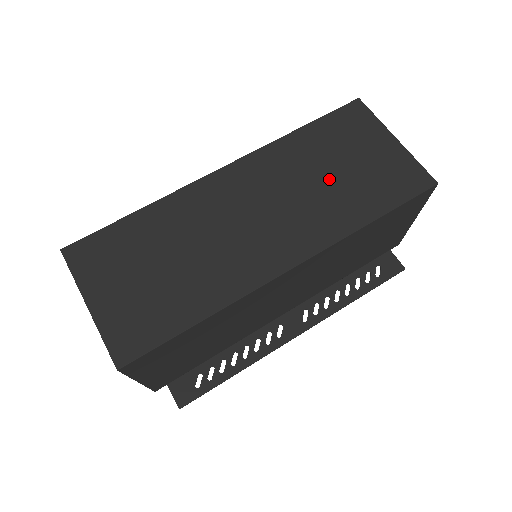
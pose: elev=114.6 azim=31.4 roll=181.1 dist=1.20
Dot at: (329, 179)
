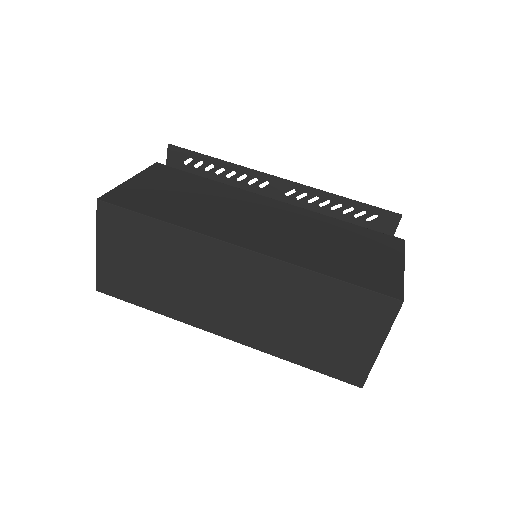
Dot at: (302, 323)
